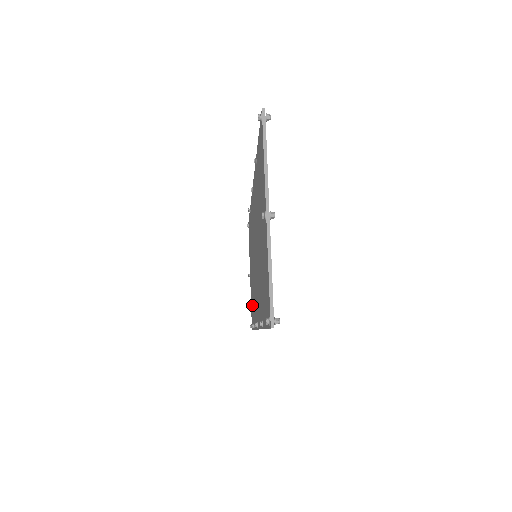
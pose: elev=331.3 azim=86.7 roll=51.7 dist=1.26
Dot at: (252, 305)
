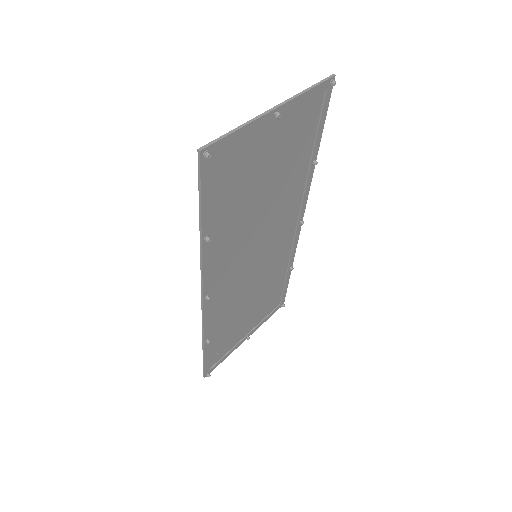
Dot at: (222, 340)
